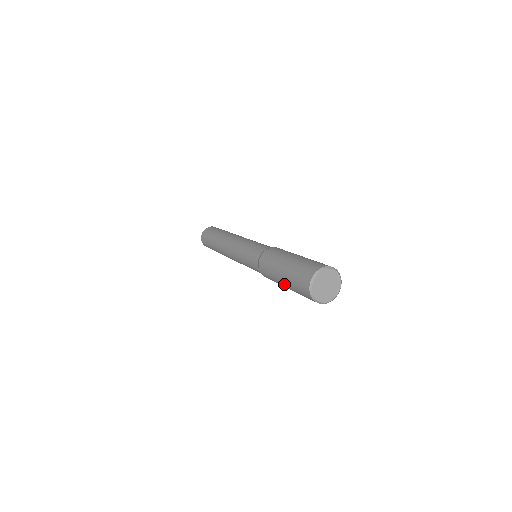
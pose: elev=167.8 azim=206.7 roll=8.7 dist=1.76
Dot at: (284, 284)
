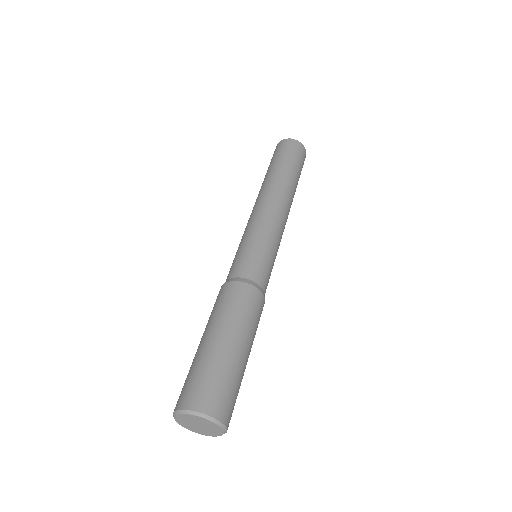
Dot at: occluded
